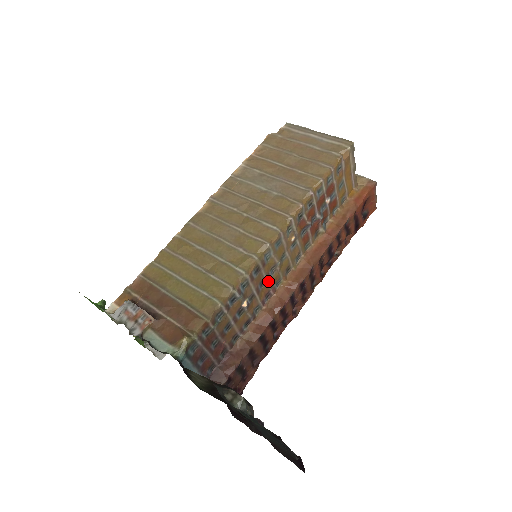
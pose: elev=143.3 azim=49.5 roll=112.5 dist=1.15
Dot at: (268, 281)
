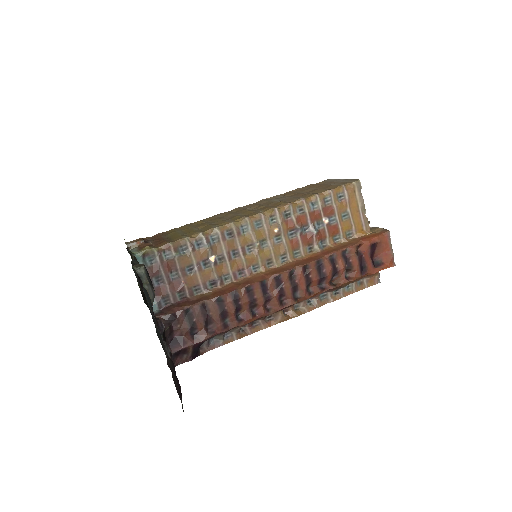
Dot at: (243, 255)
